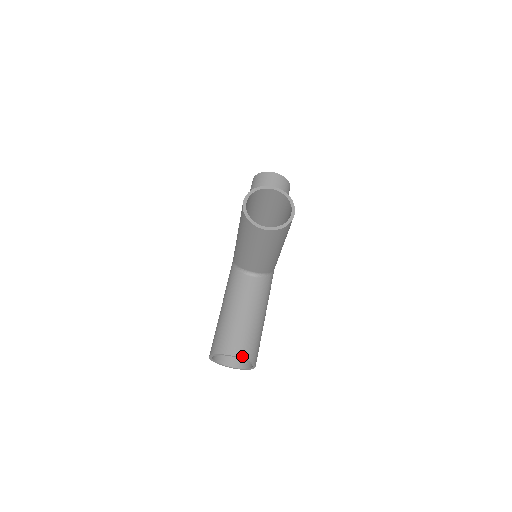
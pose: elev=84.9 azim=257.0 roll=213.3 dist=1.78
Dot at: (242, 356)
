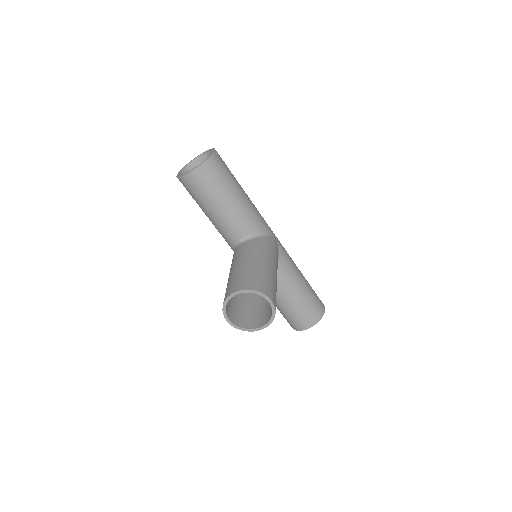
Dot at: (313, 325)
